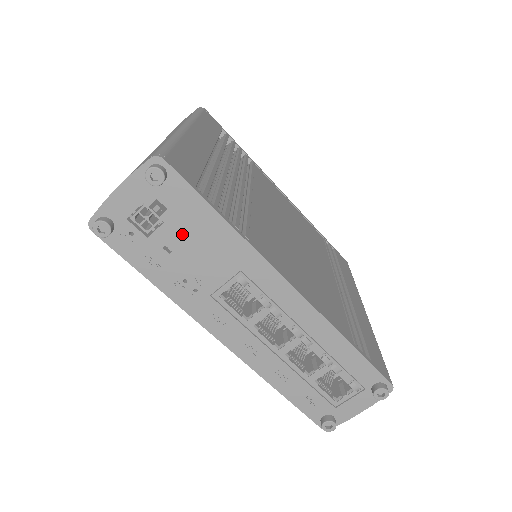
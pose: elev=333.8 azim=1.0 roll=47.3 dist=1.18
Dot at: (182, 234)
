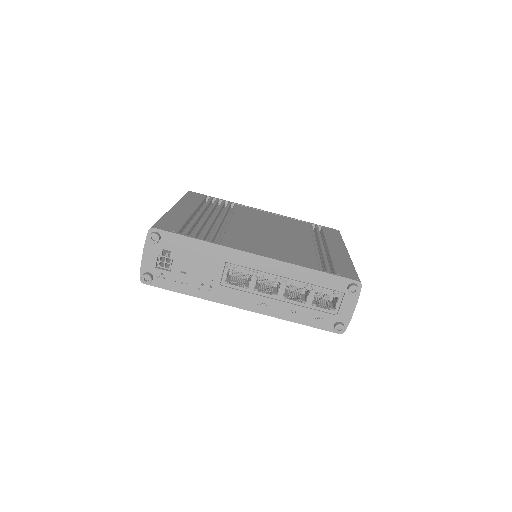
Dot at: (185, 260)
